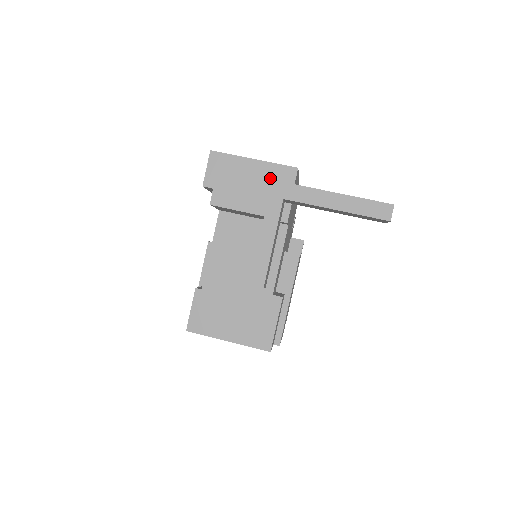
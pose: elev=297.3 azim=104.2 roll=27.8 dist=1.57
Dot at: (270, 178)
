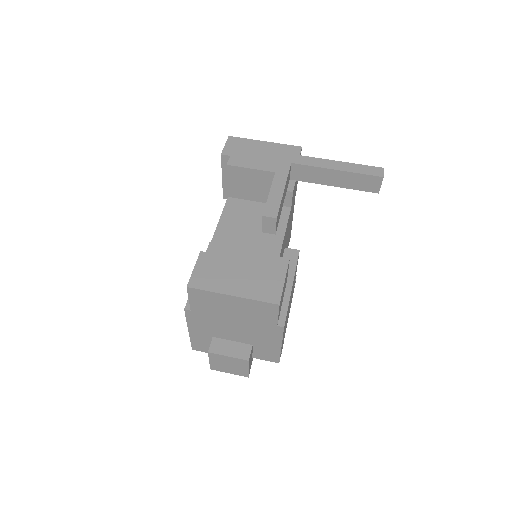
Dot at: (279, 151)
